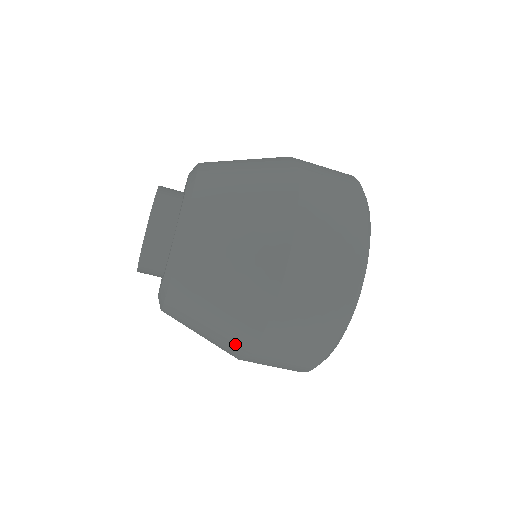
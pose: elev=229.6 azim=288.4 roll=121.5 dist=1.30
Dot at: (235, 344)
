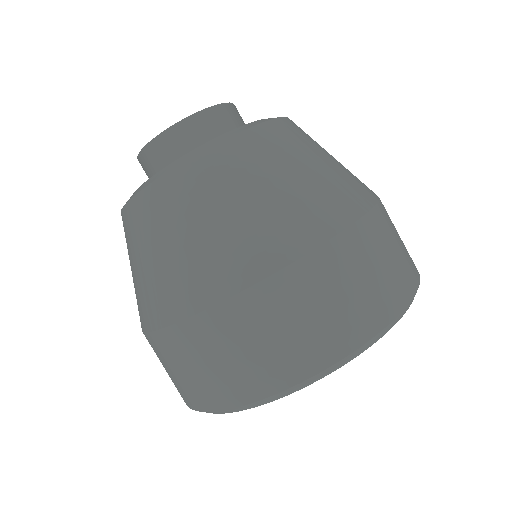
Dot at: (234, 264)
